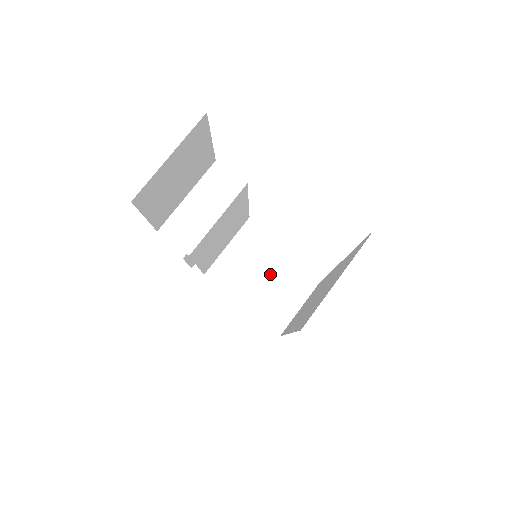
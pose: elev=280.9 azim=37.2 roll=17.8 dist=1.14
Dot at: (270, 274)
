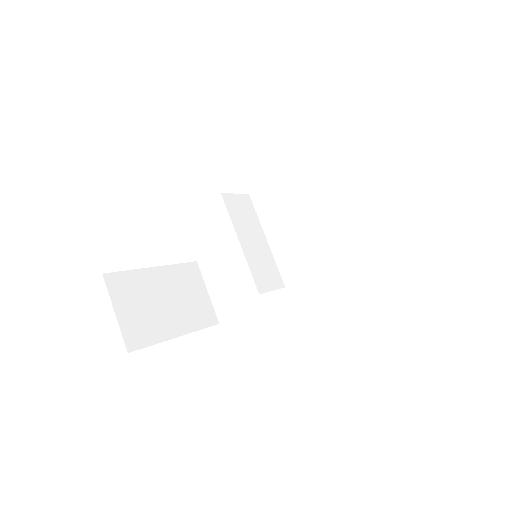
Dot at: (172, 289)
